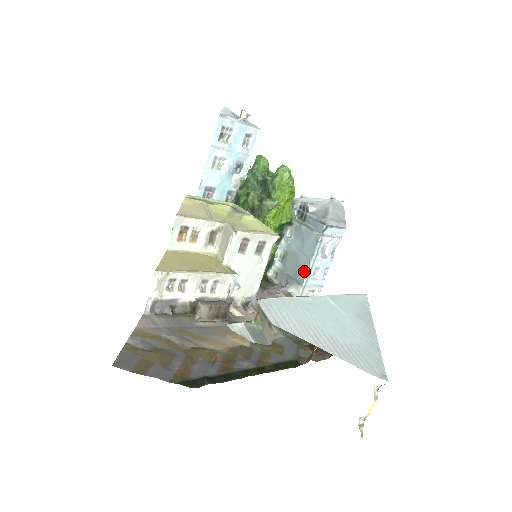
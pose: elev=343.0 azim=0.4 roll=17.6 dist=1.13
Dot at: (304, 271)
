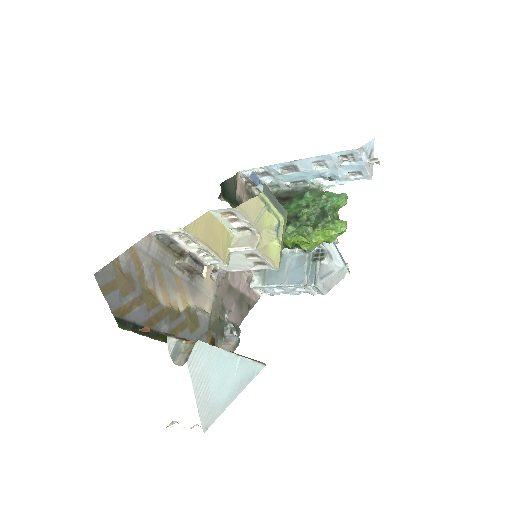
Dot at: (274, 282)
